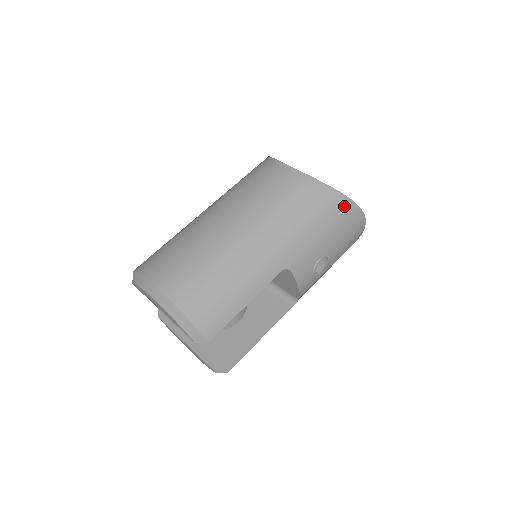
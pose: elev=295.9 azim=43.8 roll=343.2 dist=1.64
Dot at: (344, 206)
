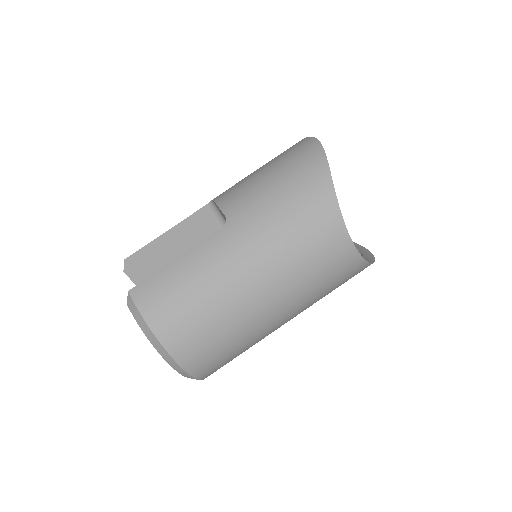
Dot at: occluded
